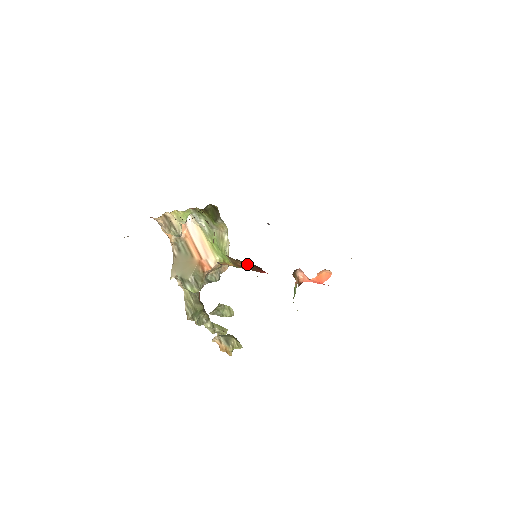
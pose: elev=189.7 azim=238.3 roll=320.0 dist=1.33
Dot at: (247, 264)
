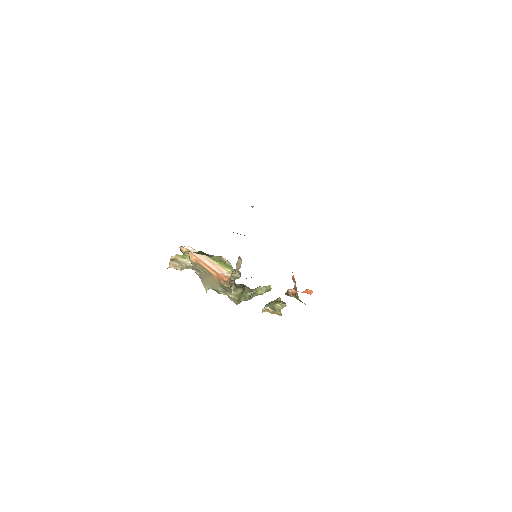
Dot at: occluded
